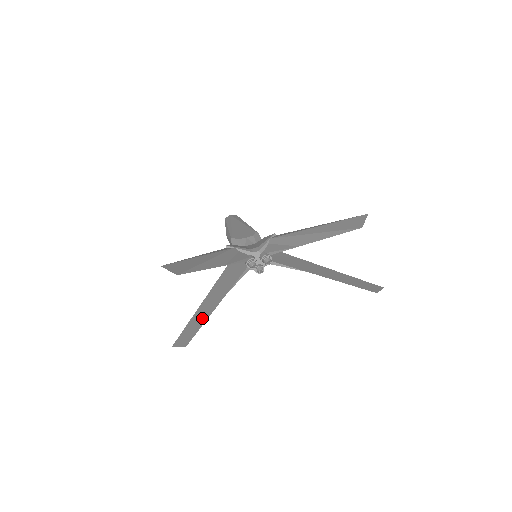
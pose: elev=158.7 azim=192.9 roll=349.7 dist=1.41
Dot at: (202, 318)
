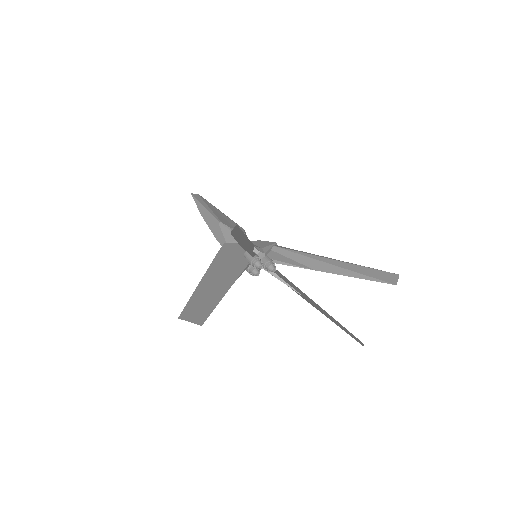
Dot at: (211, 299)
